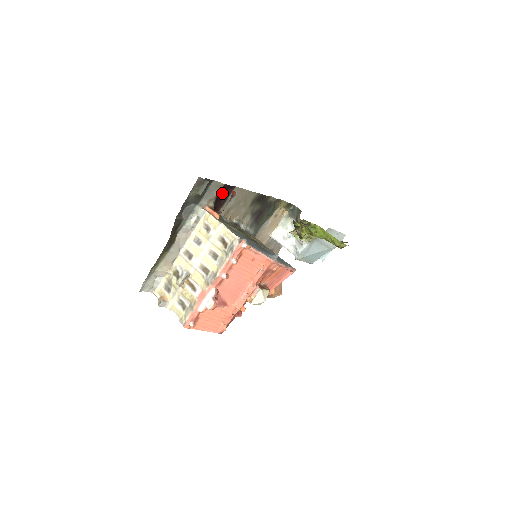
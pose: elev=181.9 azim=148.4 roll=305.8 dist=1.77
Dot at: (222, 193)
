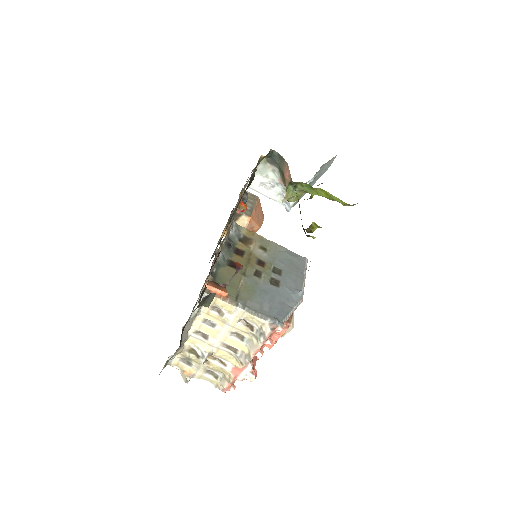
Dot at: occluded
